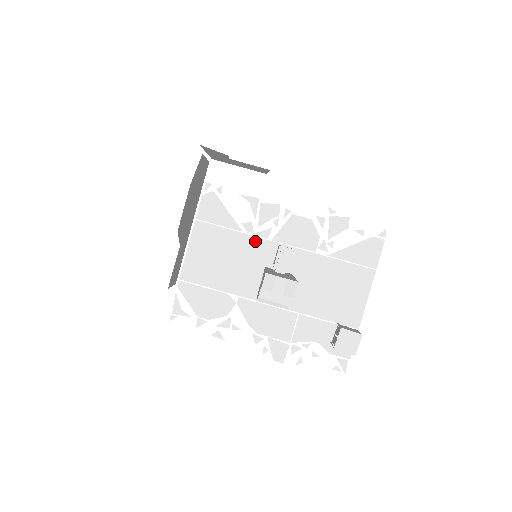
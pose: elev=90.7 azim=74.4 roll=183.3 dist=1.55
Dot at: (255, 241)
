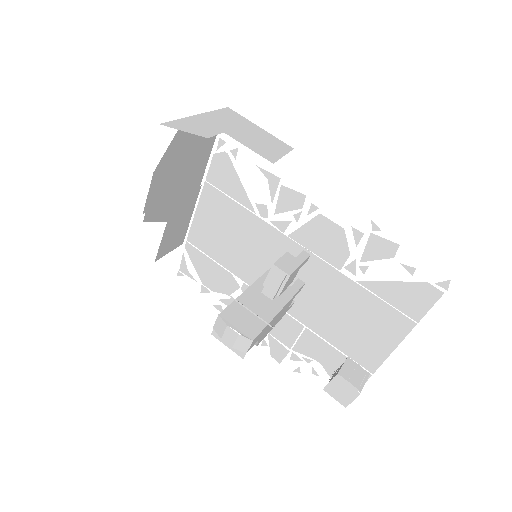
Dot at: (268, 230)
